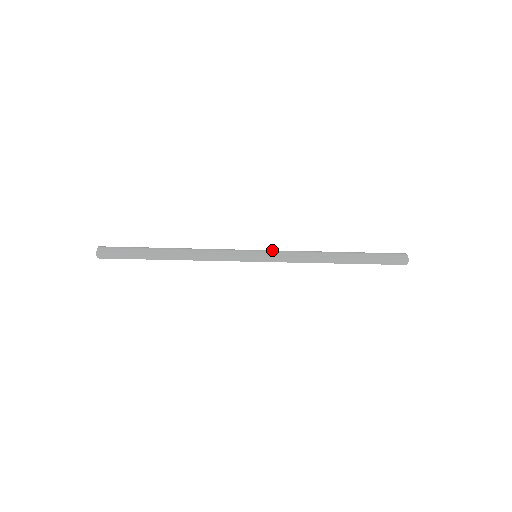
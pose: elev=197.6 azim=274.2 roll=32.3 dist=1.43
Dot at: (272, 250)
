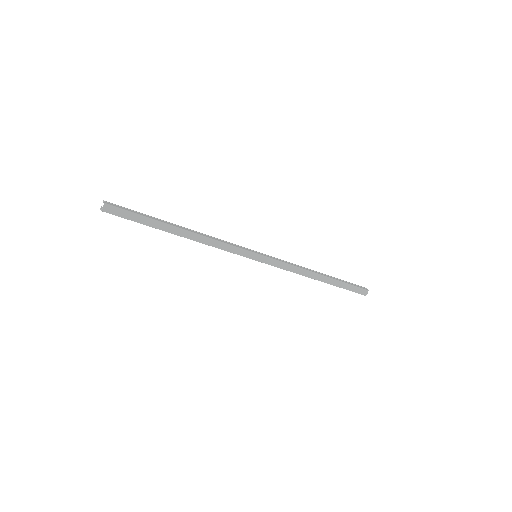
Dot at: (268, 255)
